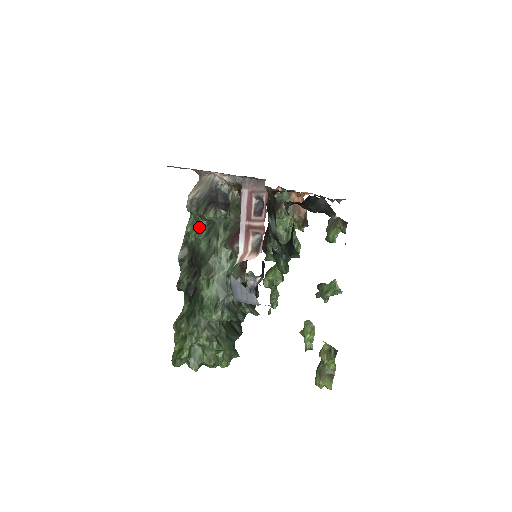
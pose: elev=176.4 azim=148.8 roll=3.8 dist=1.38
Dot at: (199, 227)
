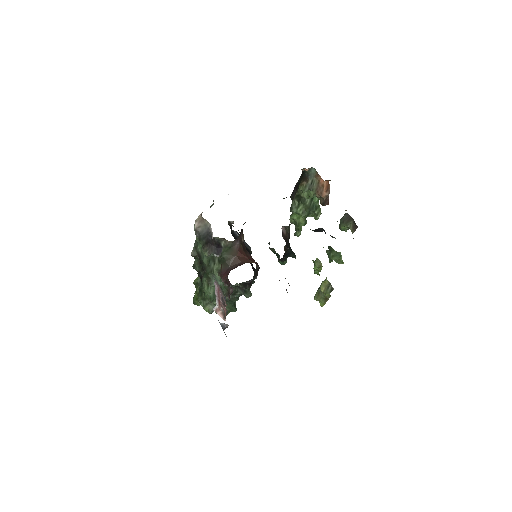
Dot at: occluded
